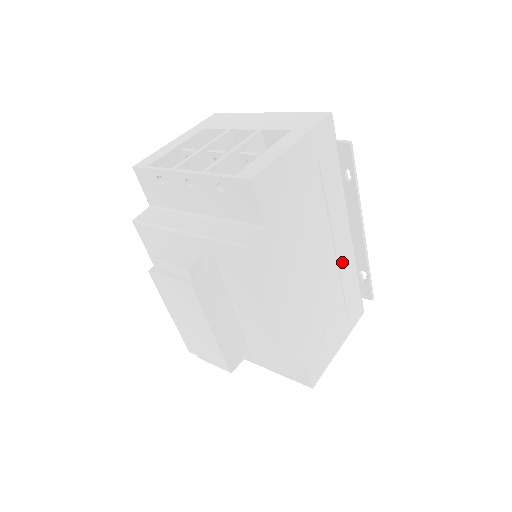
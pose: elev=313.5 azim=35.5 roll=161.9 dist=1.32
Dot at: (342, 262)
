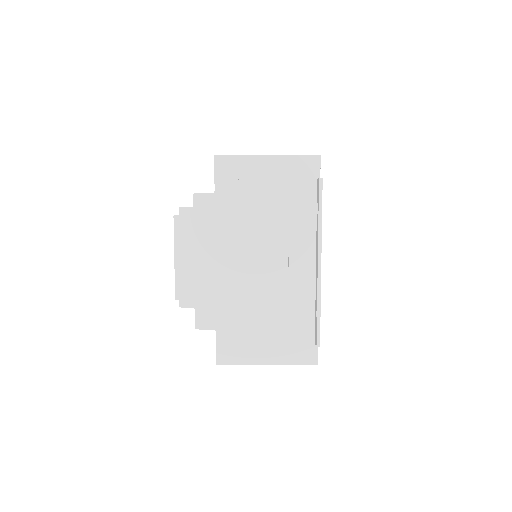
Dot at: (295, 284)
